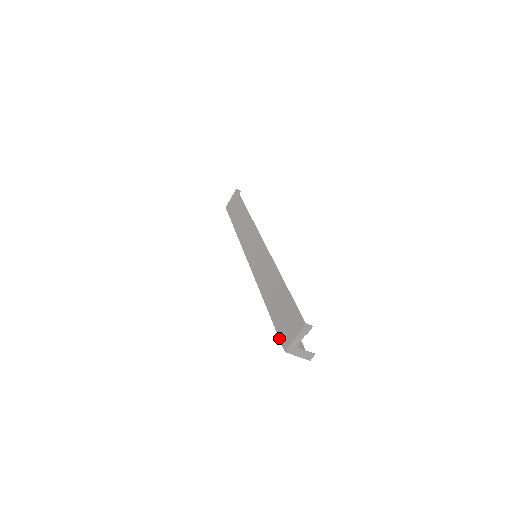
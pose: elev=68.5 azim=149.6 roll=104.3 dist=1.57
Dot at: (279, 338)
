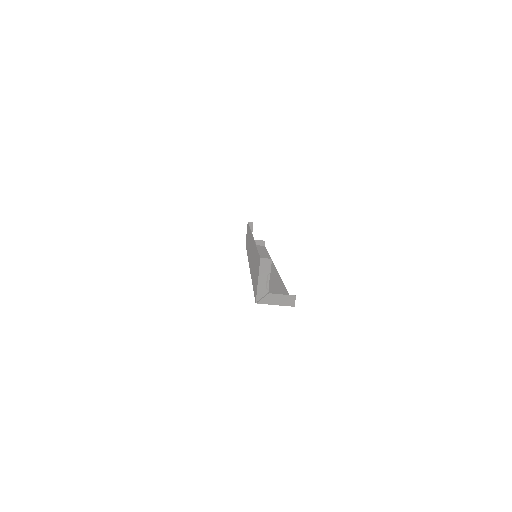
Dot at: (254, 296)
